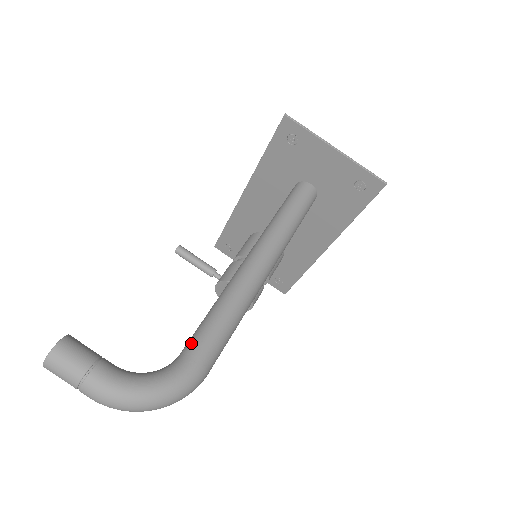
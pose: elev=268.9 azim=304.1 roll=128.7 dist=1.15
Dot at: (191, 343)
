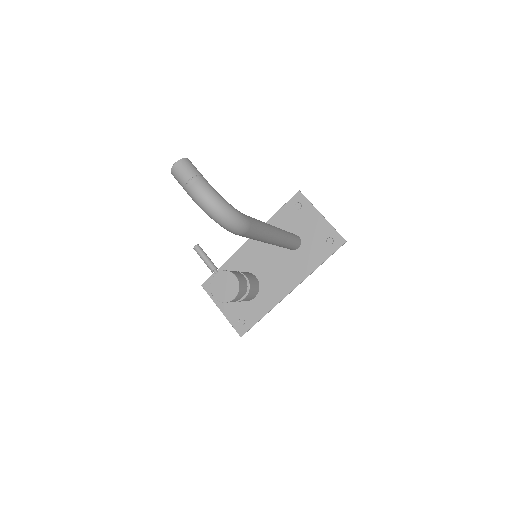
Dot at: occluded
